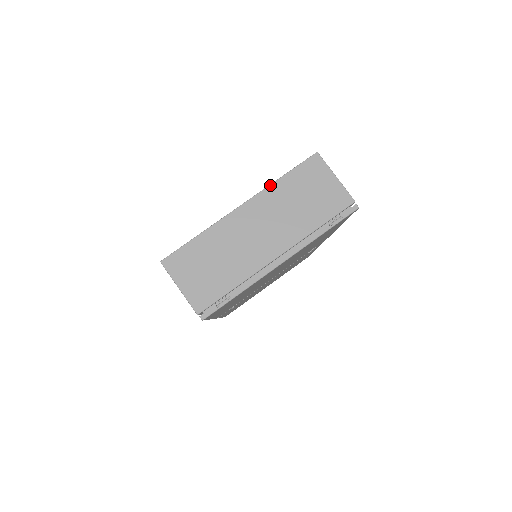
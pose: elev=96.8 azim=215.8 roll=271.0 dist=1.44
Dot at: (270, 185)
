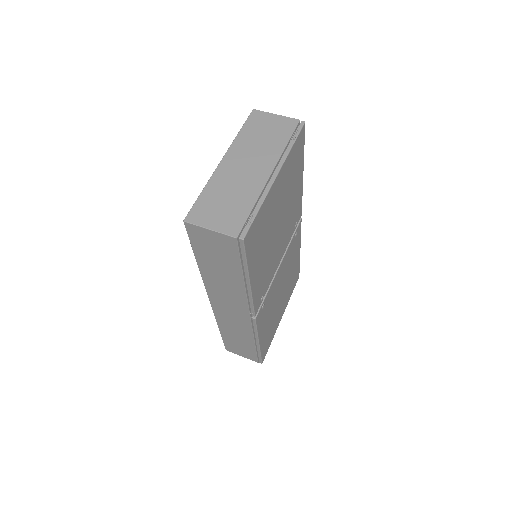
Dot at: (234, 140)
